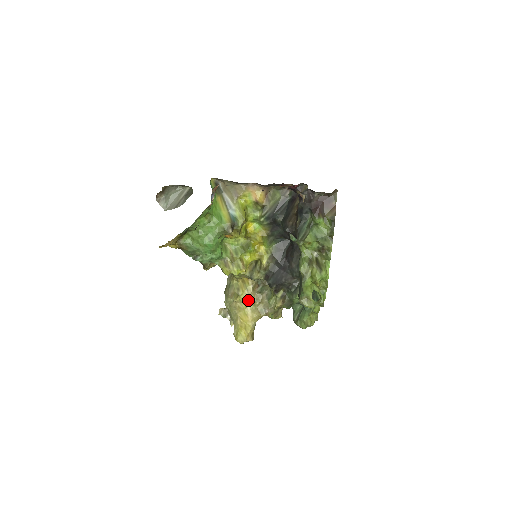
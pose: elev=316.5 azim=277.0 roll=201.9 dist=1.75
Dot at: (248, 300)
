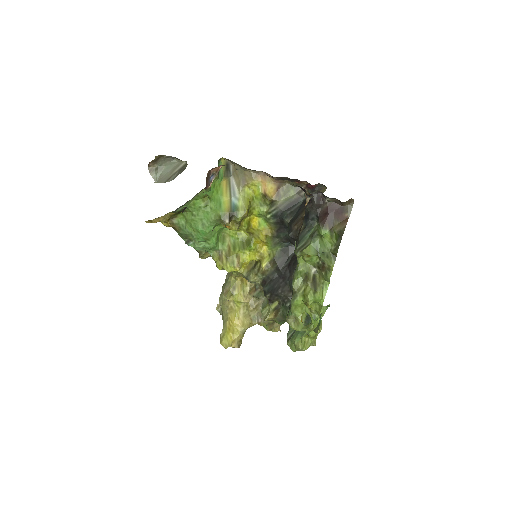
Dot at: (242, 302)
